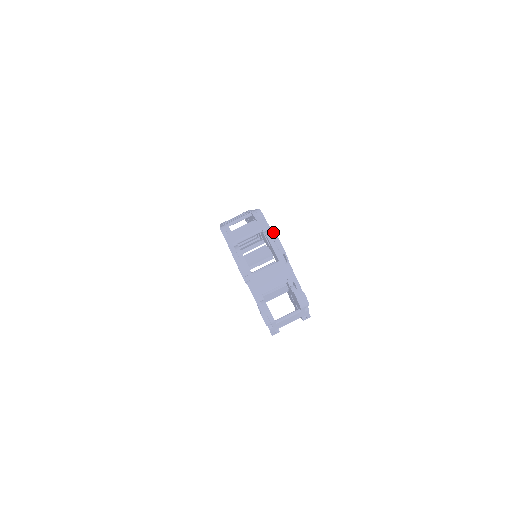
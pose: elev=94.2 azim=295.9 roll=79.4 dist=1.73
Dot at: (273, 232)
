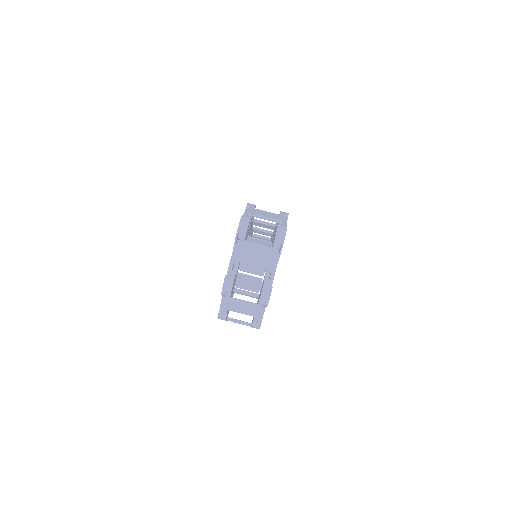
Dot at: (286, 225)
